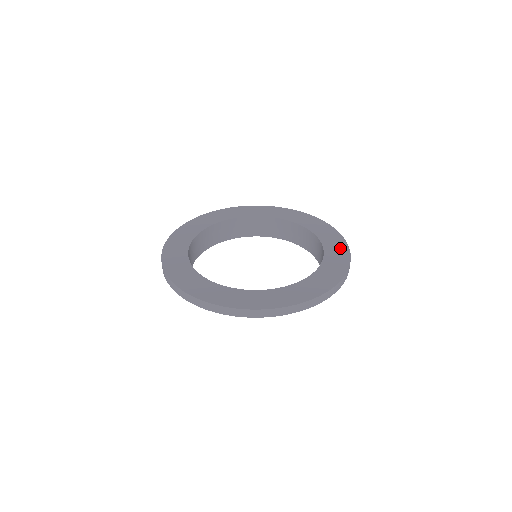
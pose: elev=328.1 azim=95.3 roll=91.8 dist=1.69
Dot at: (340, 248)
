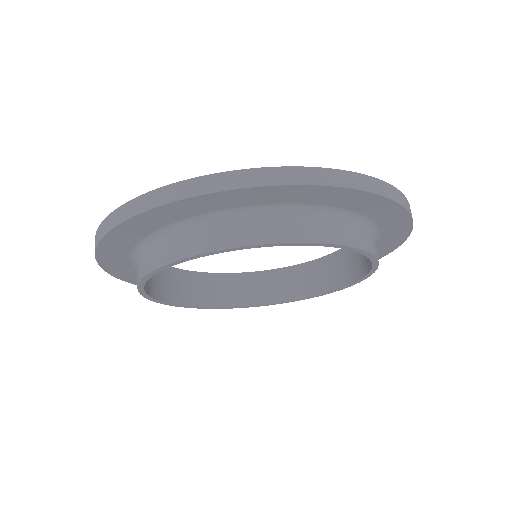
Dot at: occluded
